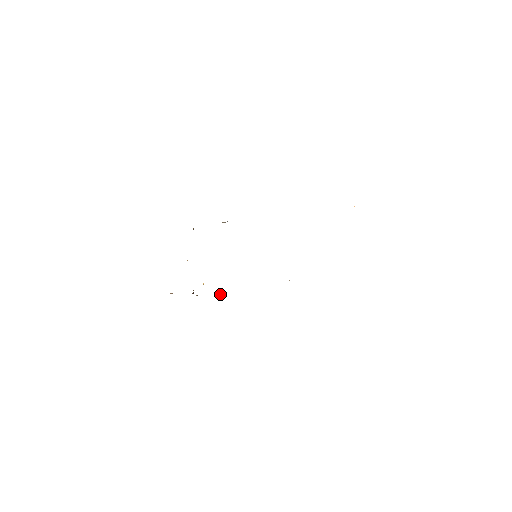
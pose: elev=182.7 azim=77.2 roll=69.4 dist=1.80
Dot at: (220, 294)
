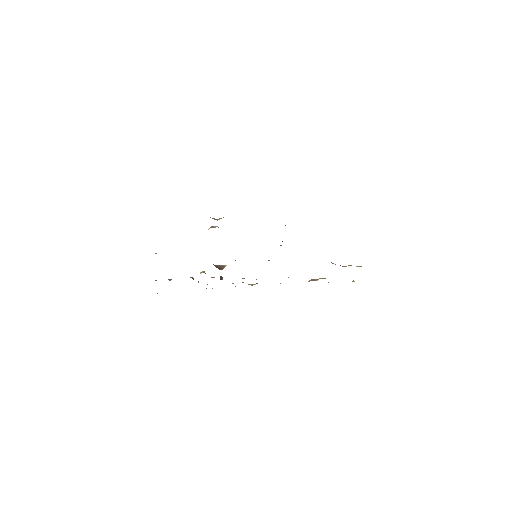
Dot at: occluded
